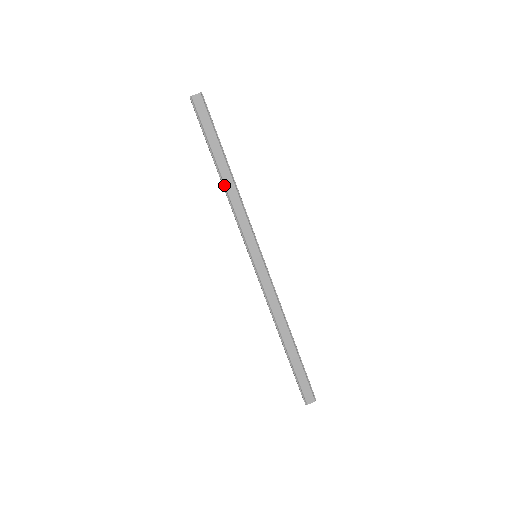
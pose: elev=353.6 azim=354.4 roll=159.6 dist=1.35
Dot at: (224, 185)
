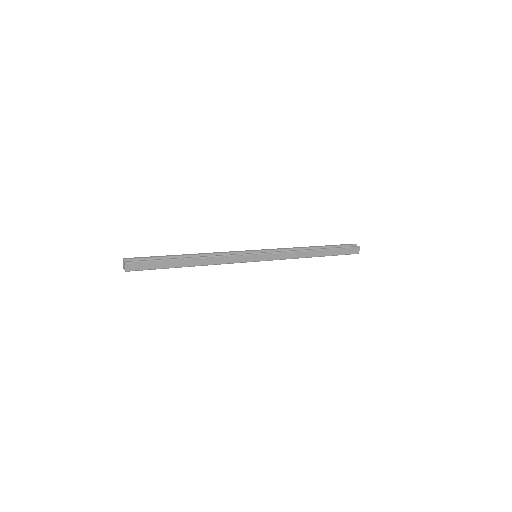
Dot at: occluded
